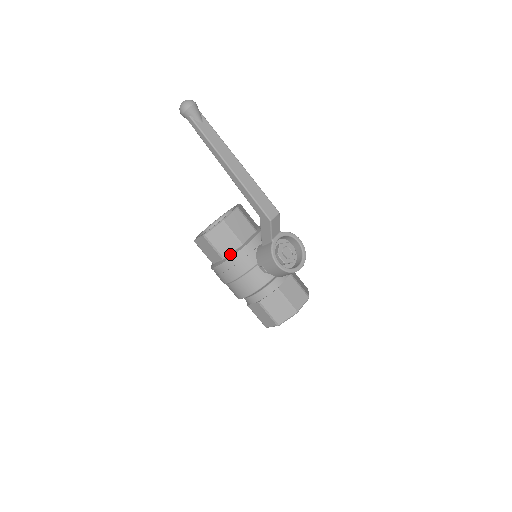
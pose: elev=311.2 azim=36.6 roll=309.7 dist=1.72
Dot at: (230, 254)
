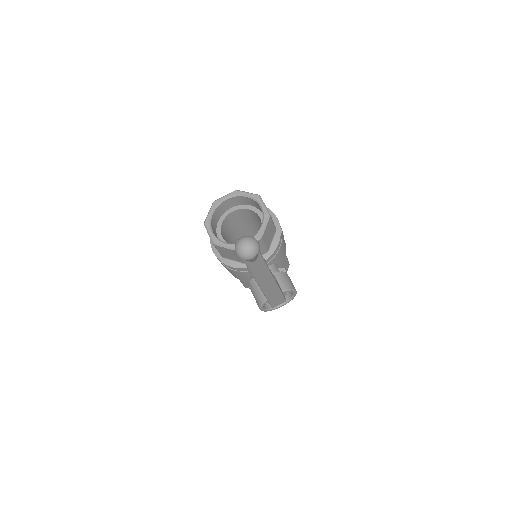
Dot at: (230, 261)
